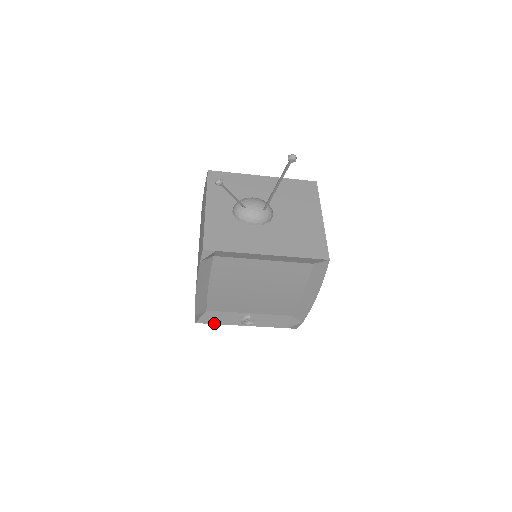
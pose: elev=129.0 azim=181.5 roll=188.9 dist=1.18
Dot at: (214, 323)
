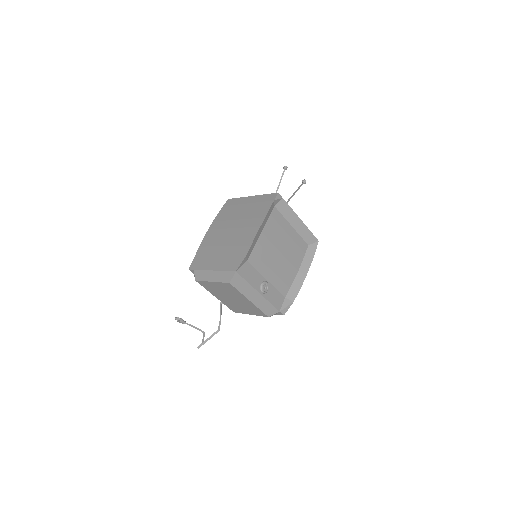
Dot at: (245, 279)
